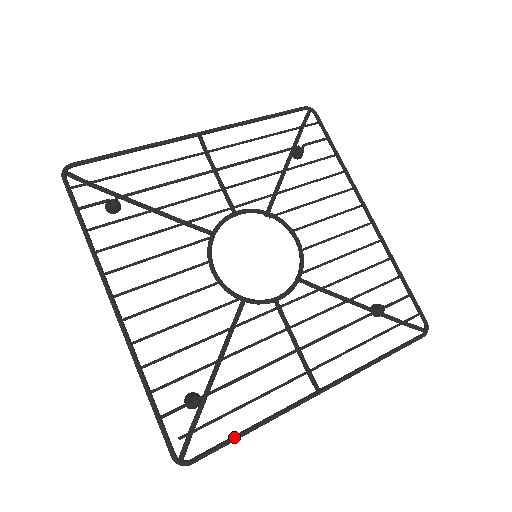
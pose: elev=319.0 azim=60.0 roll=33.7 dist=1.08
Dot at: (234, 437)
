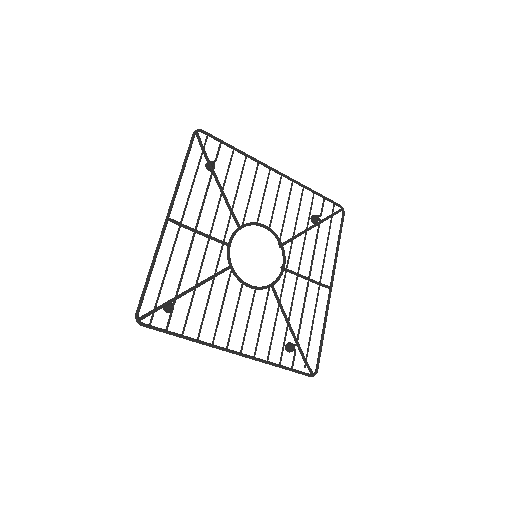
Dot at: (322, 343)
